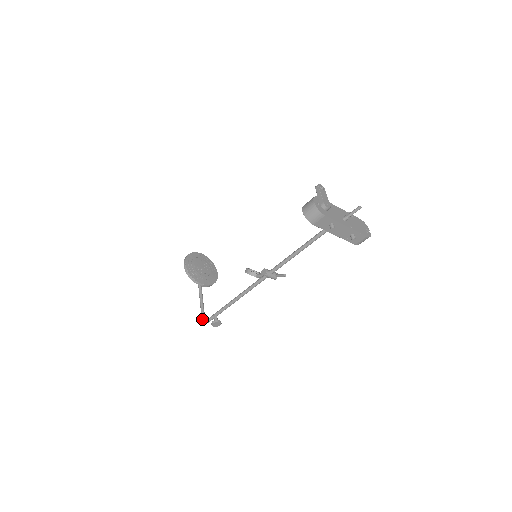
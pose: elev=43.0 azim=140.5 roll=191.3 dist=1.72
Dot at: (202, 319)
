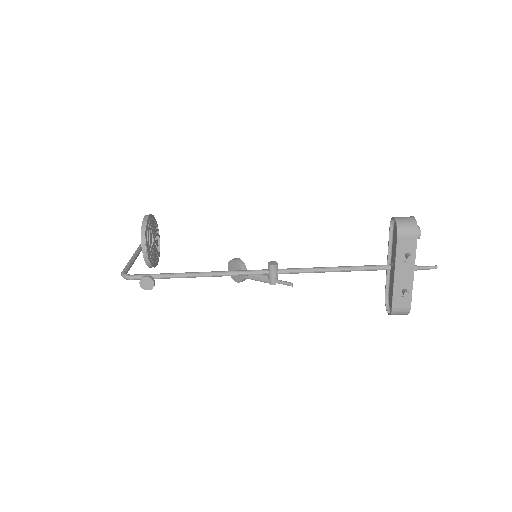
Dot at: (124, 271)
